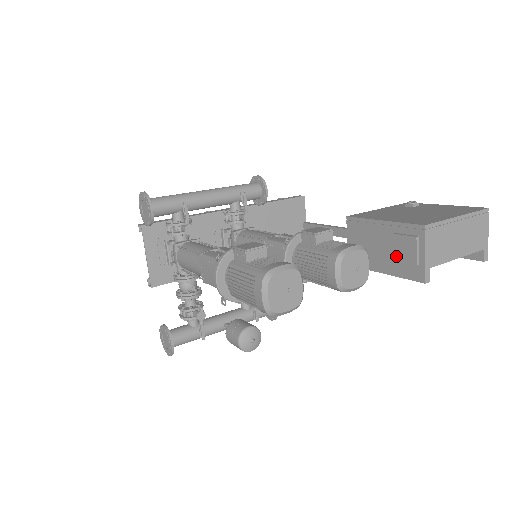
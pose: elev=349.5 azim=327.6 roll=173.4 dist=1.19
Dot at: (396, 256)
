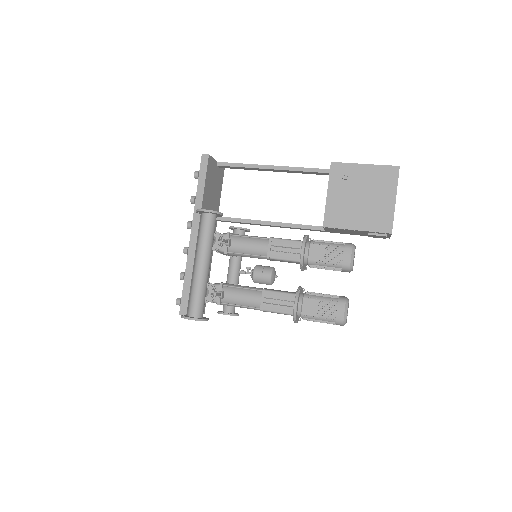
Dot at: occluded
